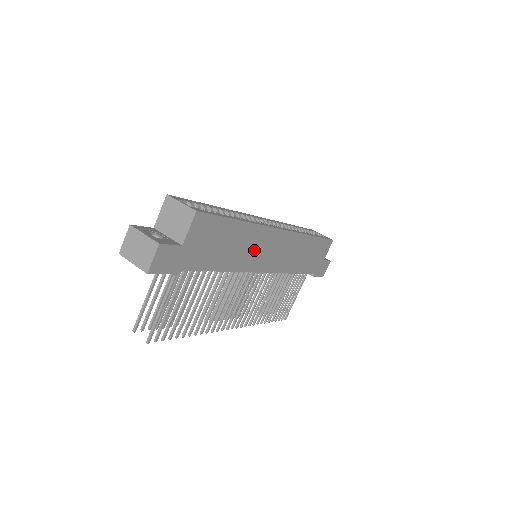
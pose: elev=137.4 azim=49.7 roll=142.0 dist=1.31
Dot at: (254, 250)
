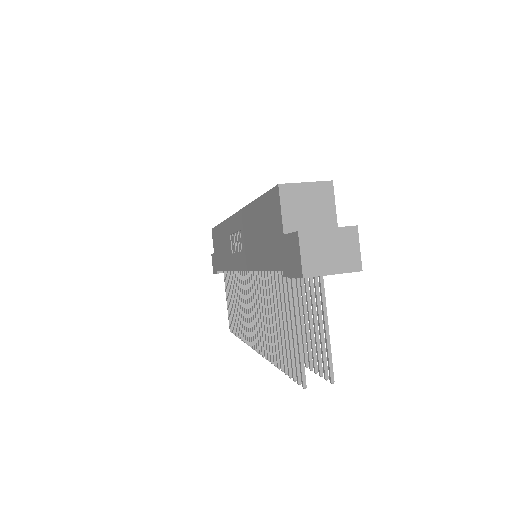
Dot at: occluded
